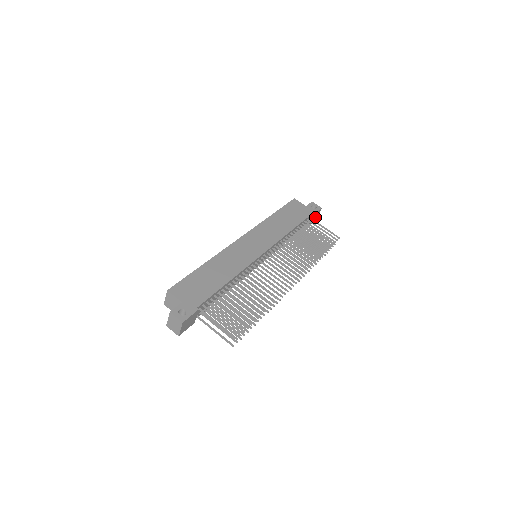
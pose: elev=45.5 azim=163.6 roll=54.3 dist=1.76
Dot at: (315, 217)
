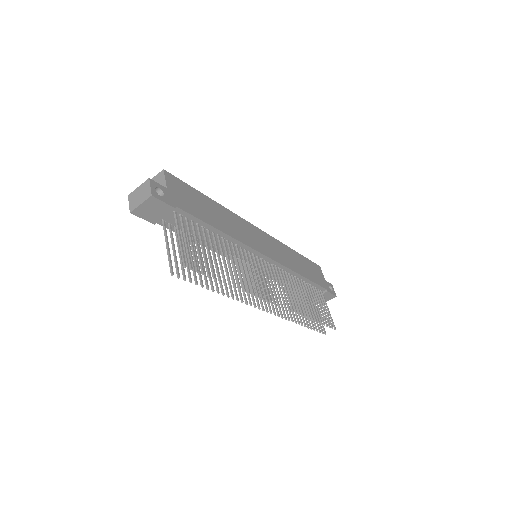
Dot at: occluded
